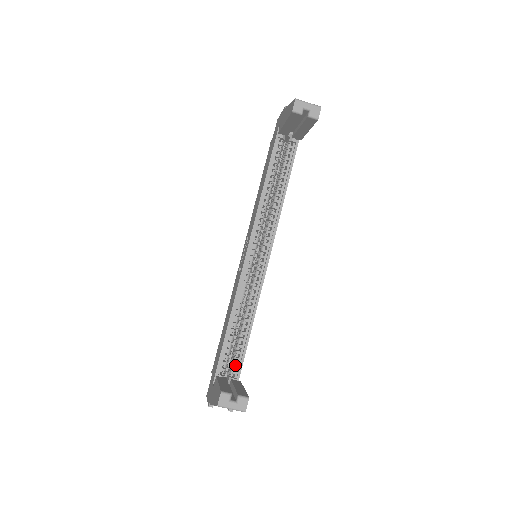
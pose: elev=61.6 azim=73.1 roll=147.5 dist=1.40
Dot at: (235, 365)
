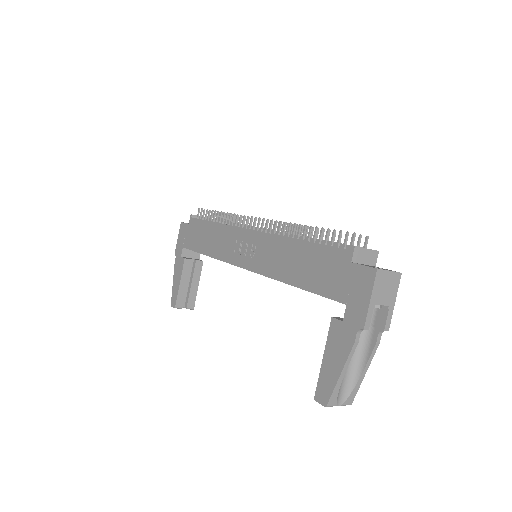
Dot at: occluded
